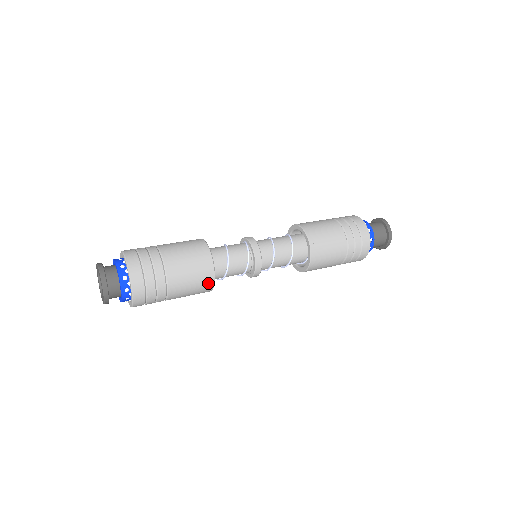
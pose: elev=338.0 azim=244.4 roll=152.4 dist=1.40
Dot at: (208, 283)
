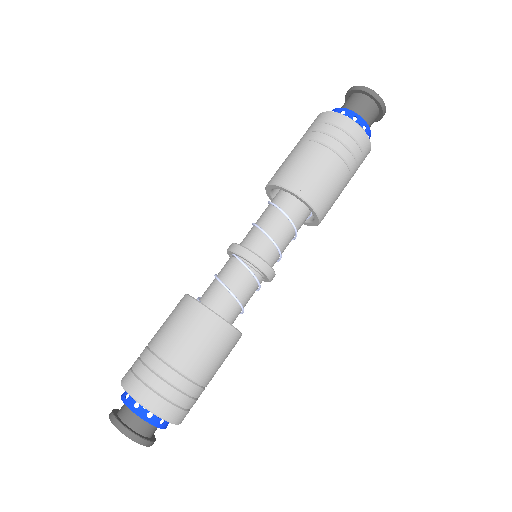
Dot at: (234, 339)
